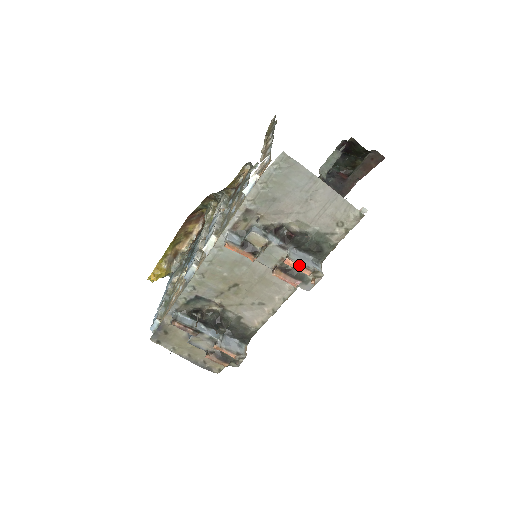
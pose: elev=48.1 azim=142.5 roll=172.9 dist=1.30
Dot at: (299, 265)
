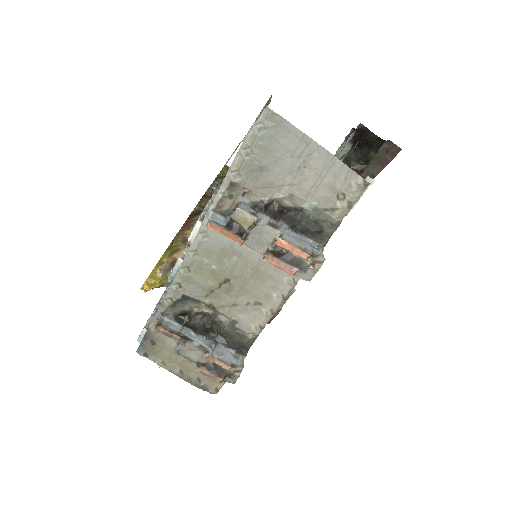
Dot at: (294, 246)
